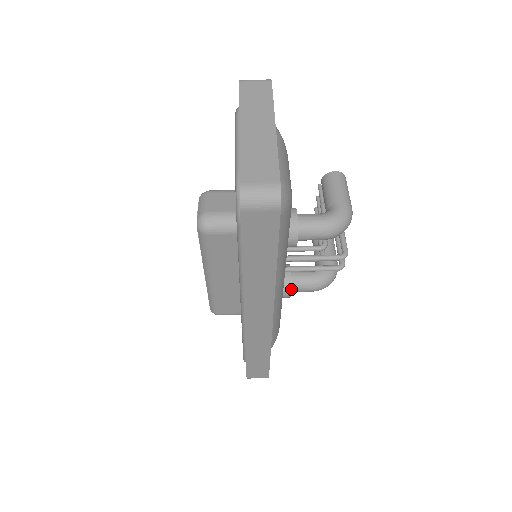
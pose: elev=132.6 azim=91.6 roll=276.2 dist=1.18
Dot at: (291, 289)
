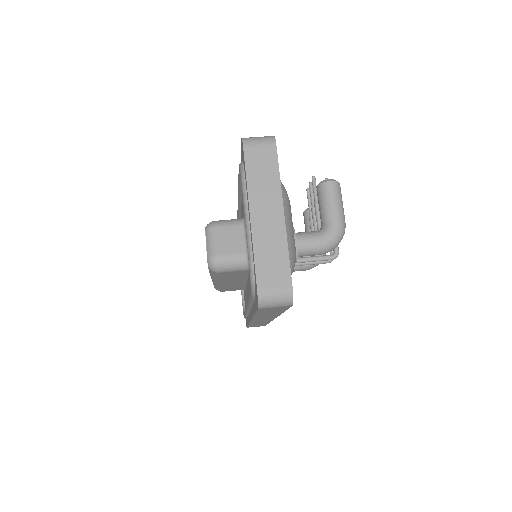
Dot at: occluded
